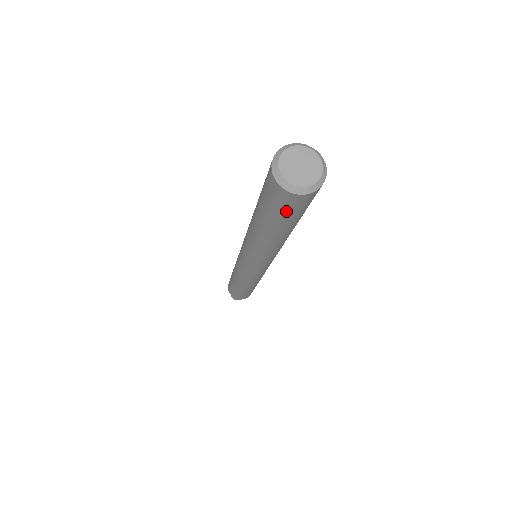
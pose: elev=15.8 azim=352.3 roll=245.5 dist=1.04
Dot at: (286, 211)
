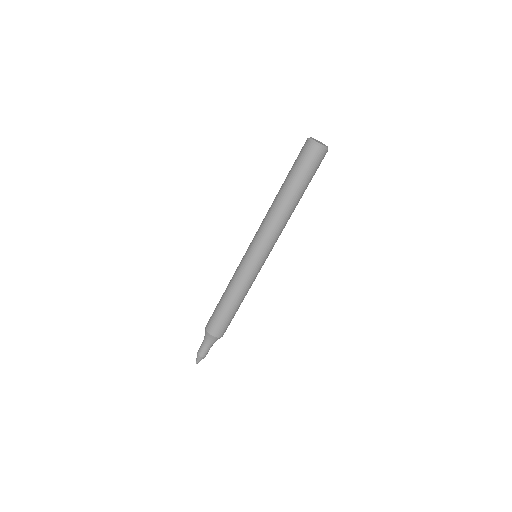
Dot at: (302, 160)
